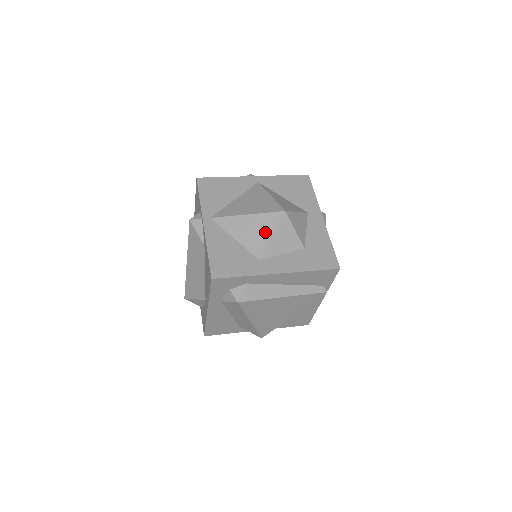
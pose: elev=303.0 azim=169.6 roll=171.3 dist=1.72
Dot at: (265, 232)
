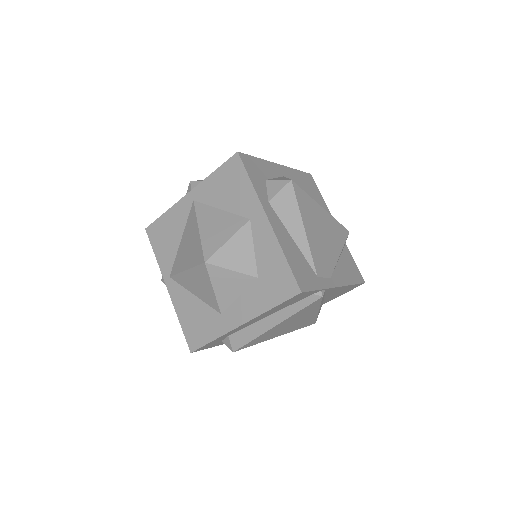
Dot at: (207, 287)
